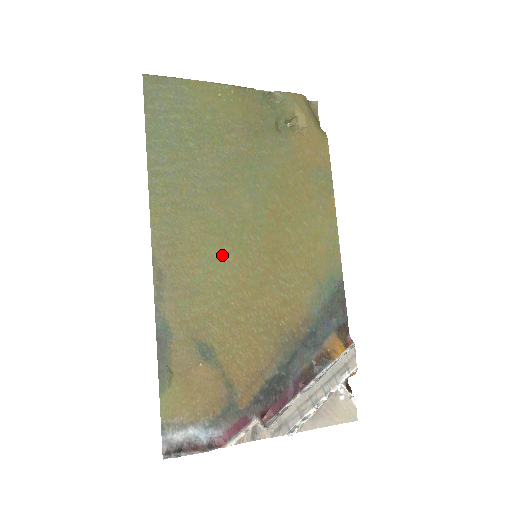
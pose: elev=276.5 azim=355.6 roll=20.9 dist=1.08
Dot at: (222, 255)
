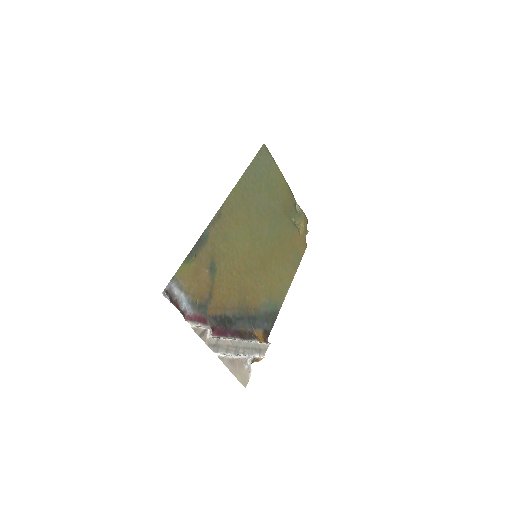
Dot at: (245, 238)
